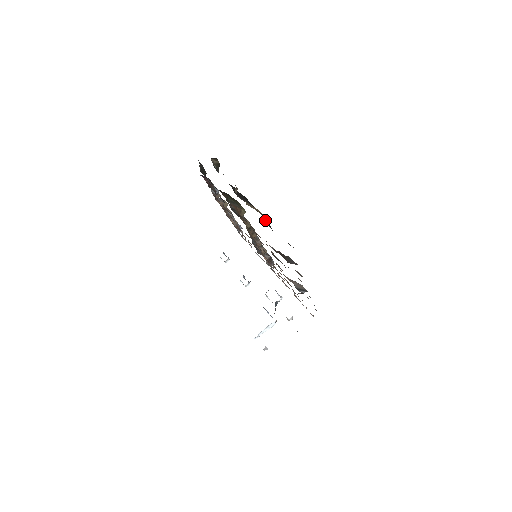
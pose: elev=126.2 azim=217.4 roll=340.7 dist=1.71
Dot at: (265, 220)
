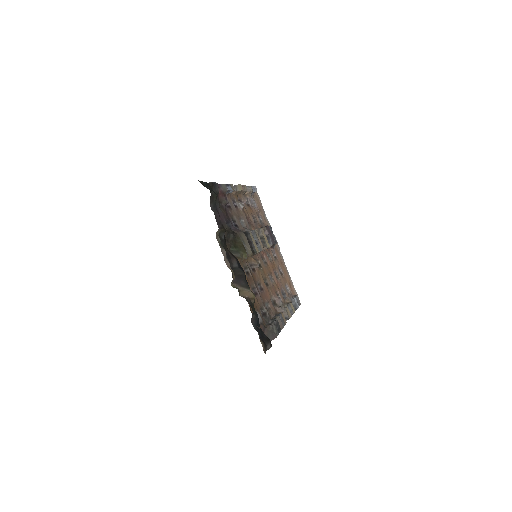
Dot at: (253, 316)
